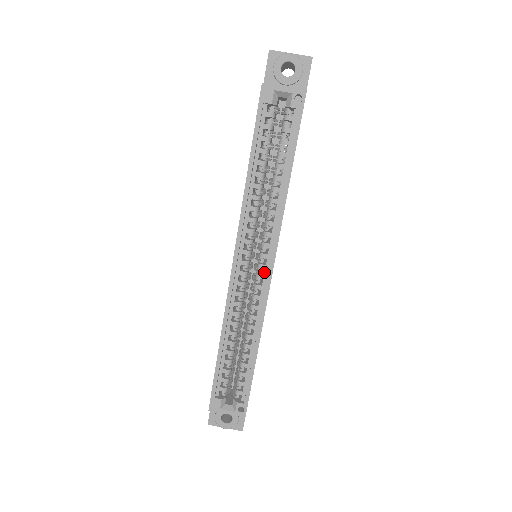
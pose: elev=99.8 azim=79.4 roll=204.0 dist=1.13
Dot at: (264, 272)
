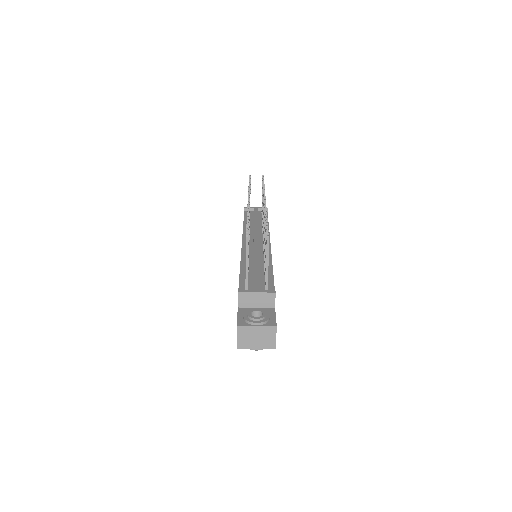
Dot at: occluded
